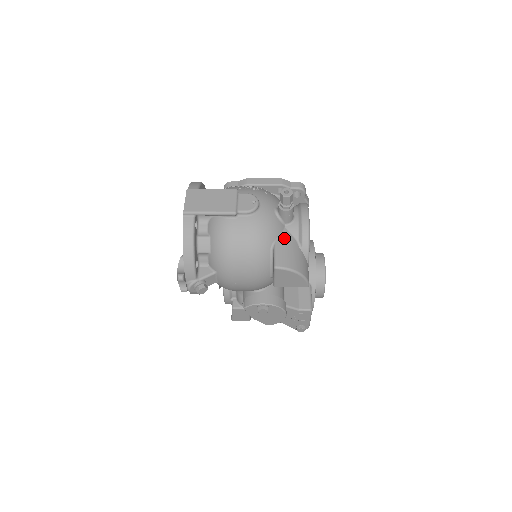
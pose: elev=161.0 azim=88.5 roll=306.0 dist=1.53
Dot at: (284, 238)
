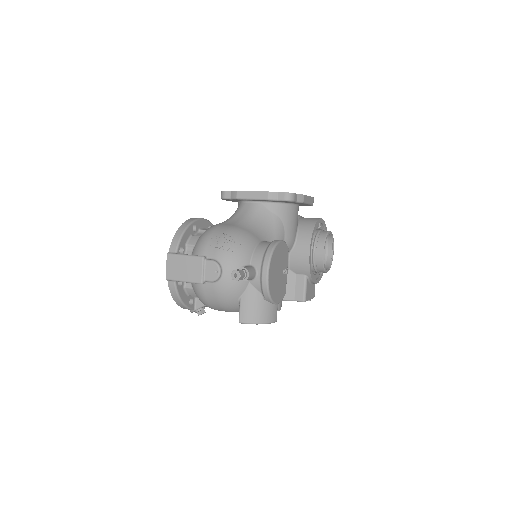
Dot at: (248, 294)
